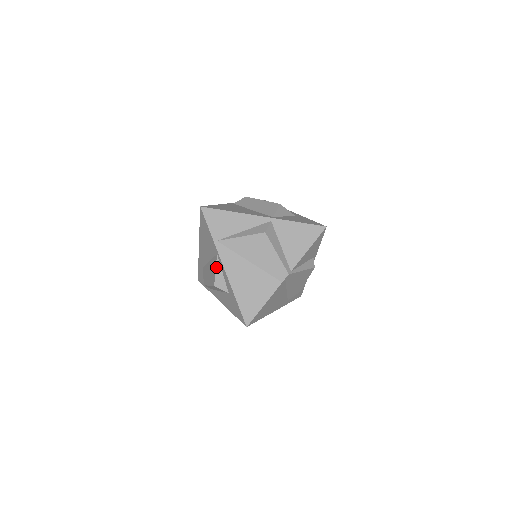
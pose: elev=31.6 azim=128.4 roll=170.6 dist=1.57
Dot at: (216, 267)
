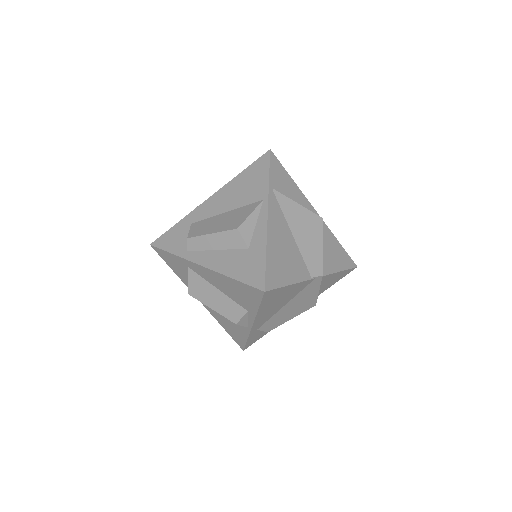
Dot at: (253, 211)
